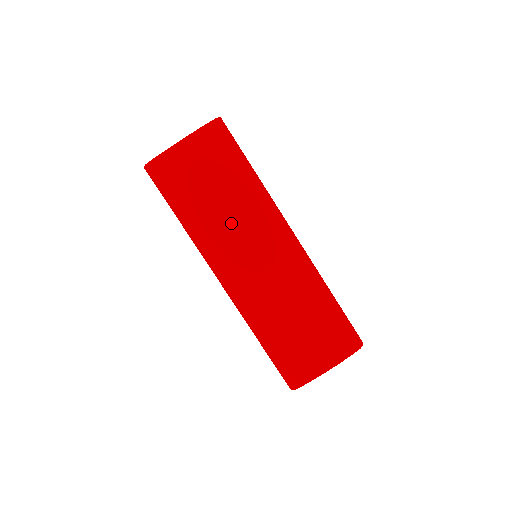
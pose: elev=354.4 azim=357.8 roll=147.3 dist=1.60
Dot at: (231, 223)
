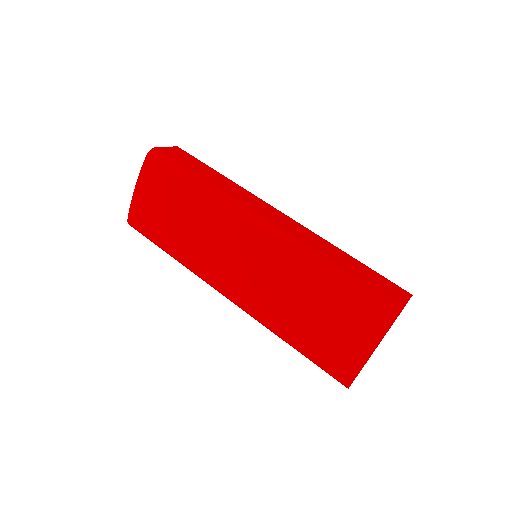
Dot at: (202, 240)
